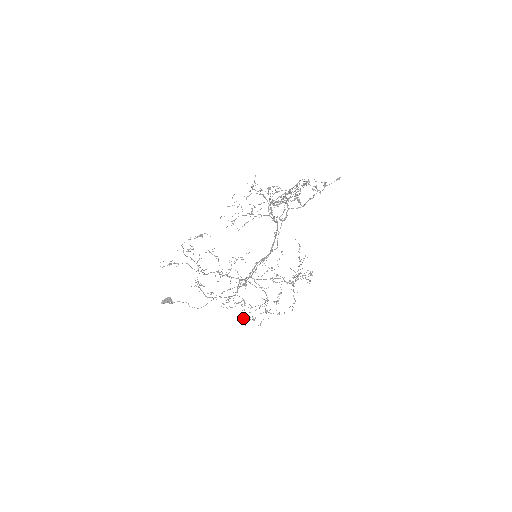
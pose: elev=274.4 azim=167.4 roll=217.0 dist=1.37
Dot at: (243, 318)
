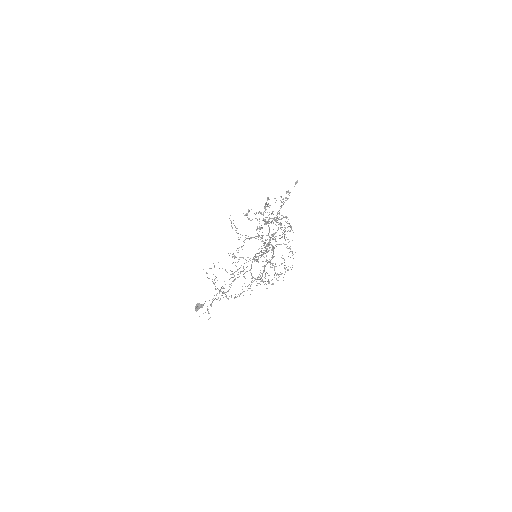
Dot at: occluded
